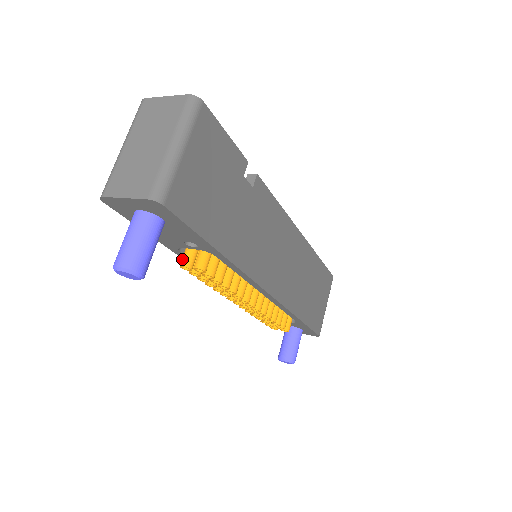
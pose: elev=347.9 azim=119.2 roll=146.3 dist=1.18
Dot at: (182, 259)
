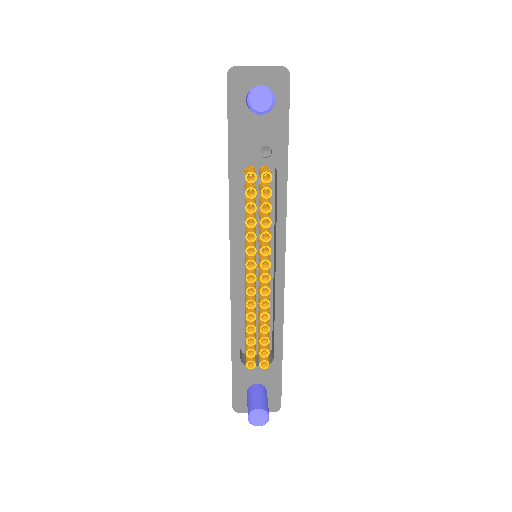
Dot at: (248, 171)
